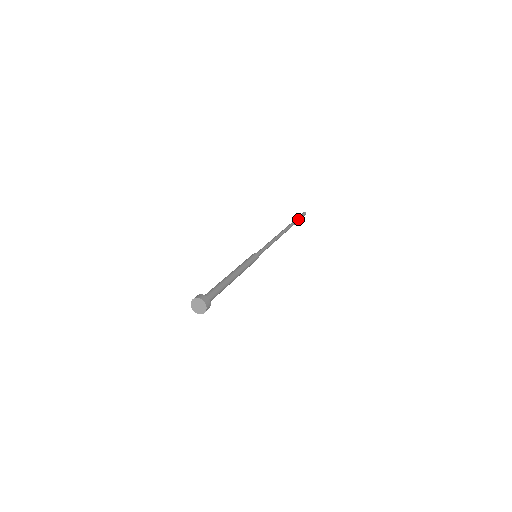
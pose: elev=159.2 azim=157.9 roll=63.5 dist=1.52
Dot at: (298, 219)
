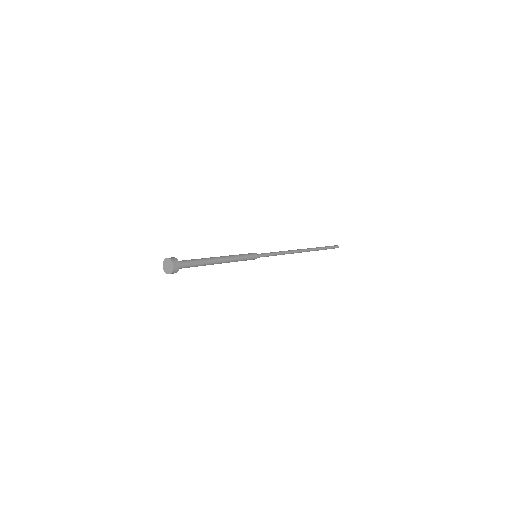
Dot at: (325, 247)
